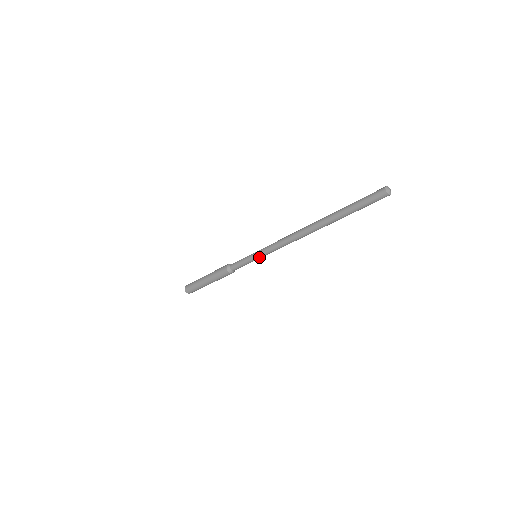
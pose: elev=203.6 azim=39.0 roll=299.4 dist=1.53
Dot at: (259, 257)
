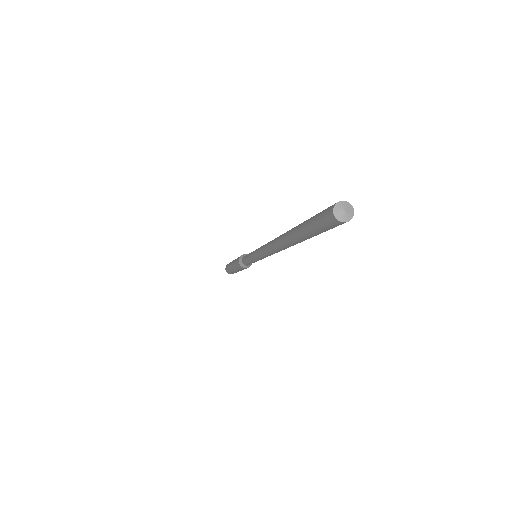
Dot at: (255, 260)
